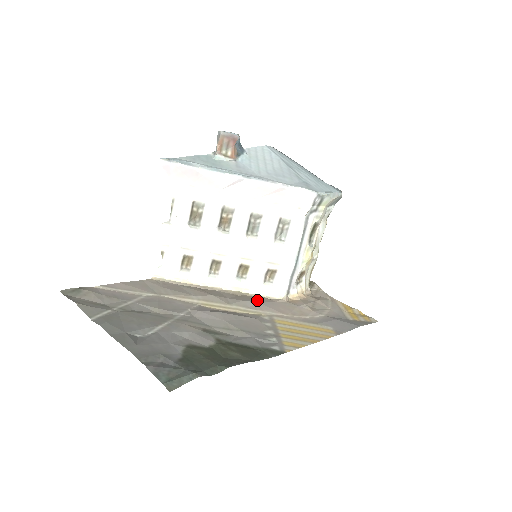
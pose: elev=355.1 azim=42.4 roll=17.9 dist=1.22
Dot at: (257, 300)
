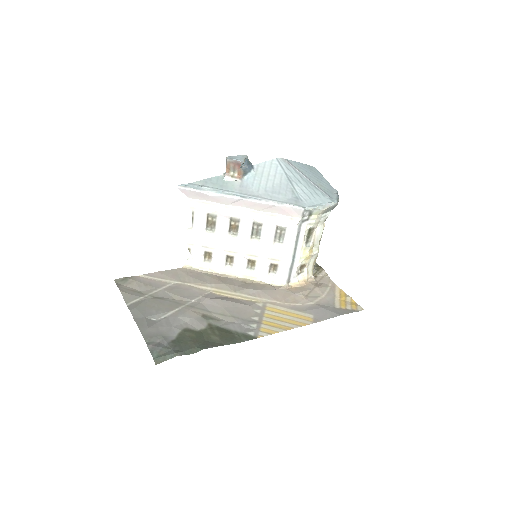
Dot at: (260, 288)
